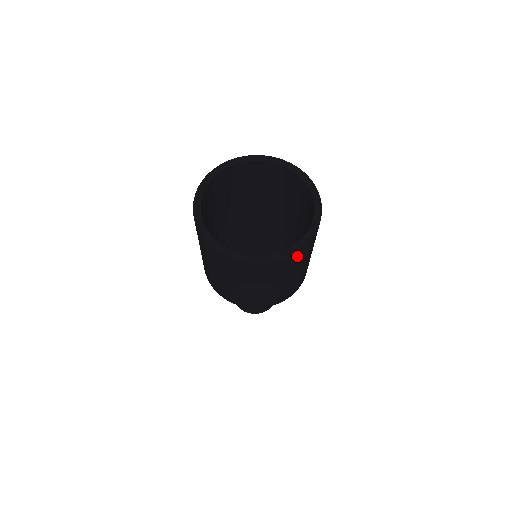
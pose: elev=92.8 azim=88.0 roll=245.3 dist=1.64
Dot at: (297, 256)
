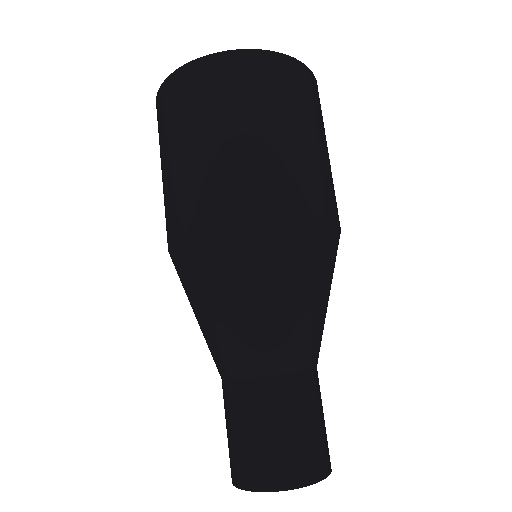
Dot at: (295, 72)
